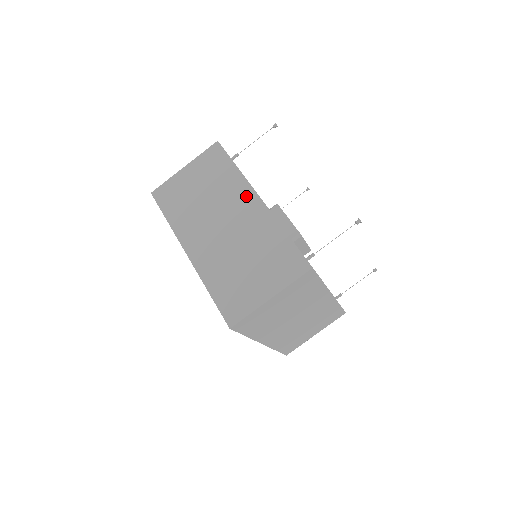
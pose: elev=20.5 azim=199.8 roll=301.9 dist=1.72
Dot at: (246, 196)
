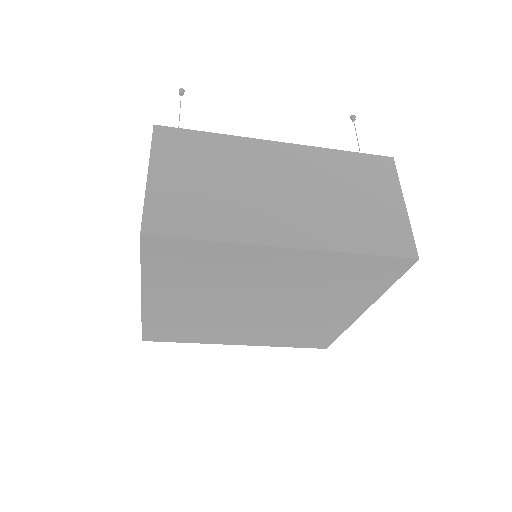
Dot at: (265, 150)
